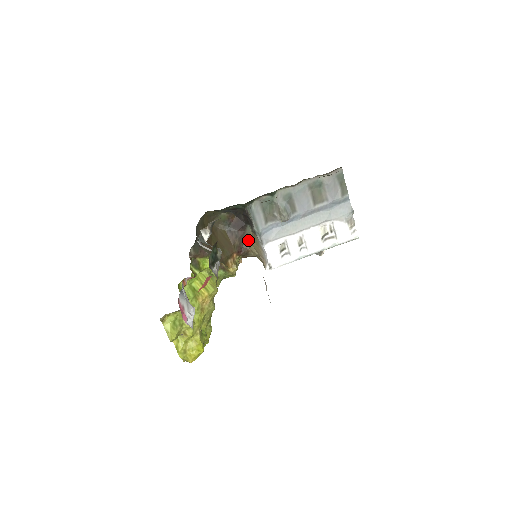
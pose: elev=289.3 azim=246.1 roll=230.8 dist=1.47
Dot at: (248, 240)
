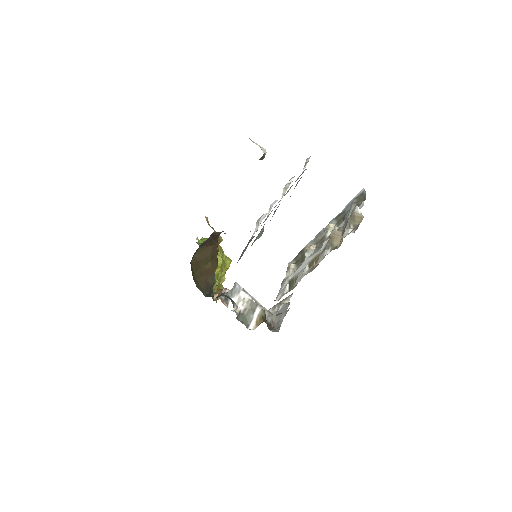
Dot at: occluded
